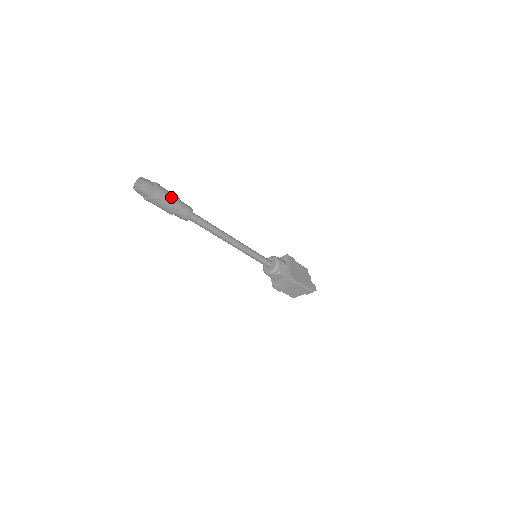
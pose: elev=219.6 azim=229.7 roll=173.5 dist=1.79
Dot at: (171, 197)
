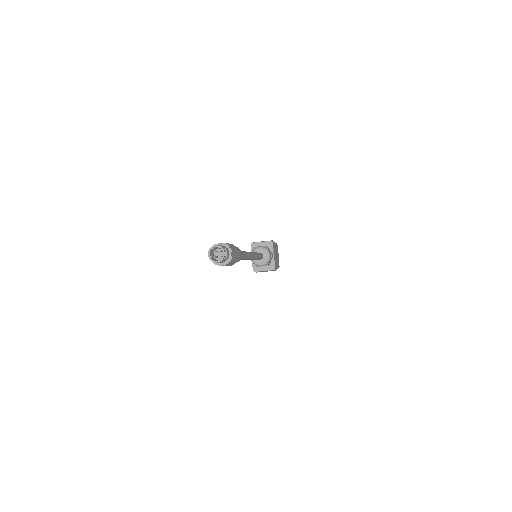
Dot at: (237, 256)
